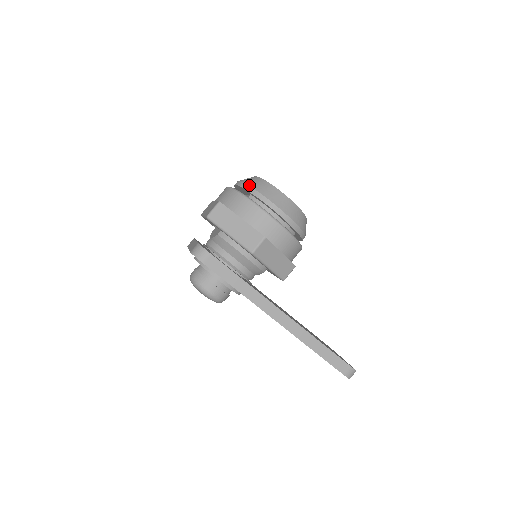
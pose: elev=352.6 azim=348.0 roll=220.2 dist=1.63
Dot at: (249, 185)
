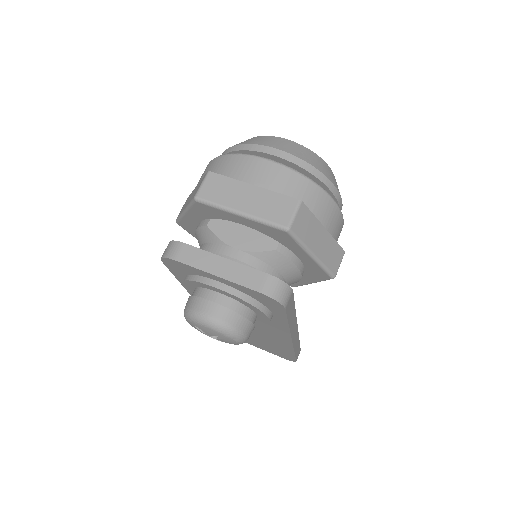
Dot at: (315, 166)
